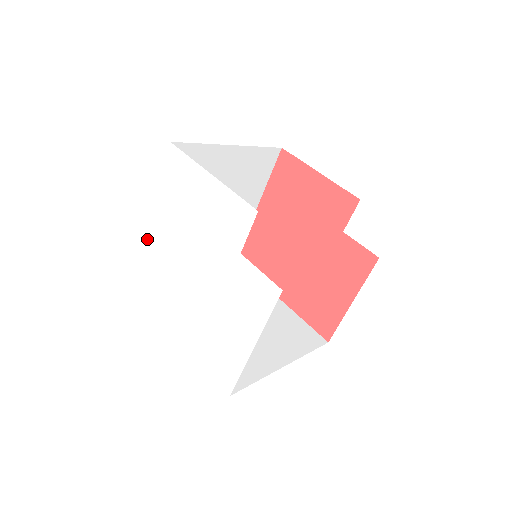
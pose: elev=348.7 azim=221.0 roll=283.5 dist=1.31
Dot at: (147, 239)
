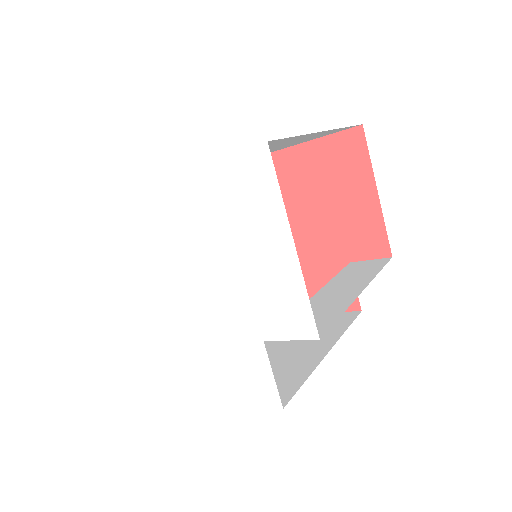
Dot at: (145, 191)
